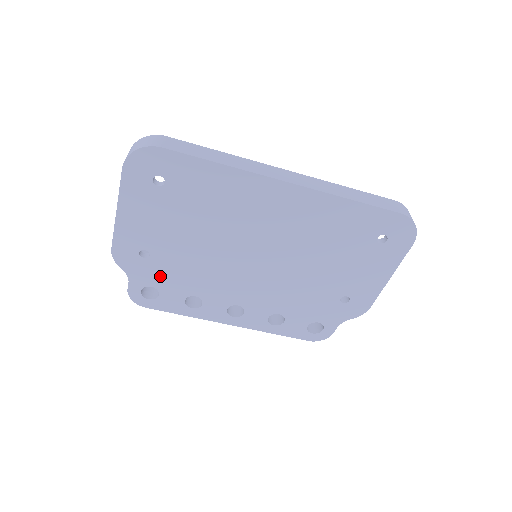
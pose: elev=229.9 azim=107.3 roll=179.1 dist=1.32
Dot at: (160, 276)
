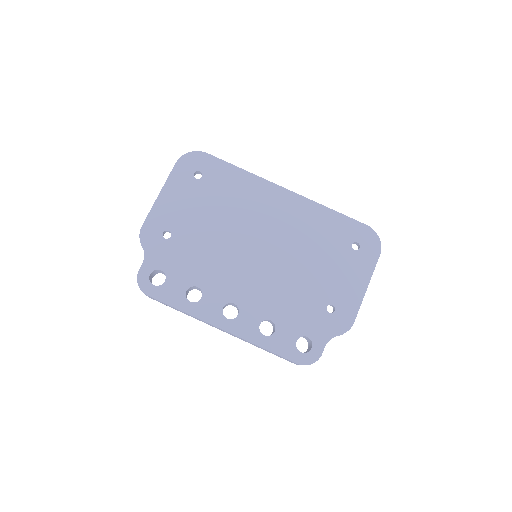
Dot at: (173, 260)
